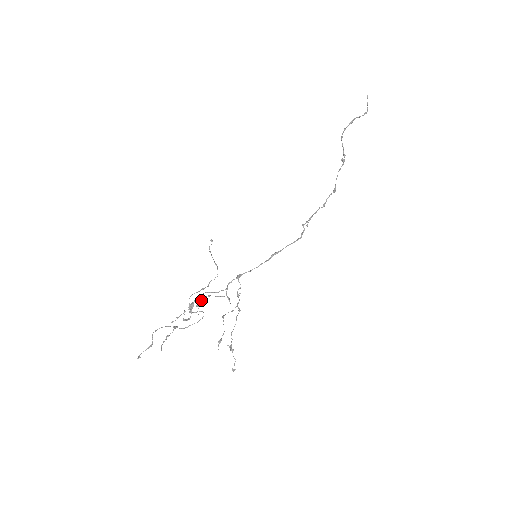
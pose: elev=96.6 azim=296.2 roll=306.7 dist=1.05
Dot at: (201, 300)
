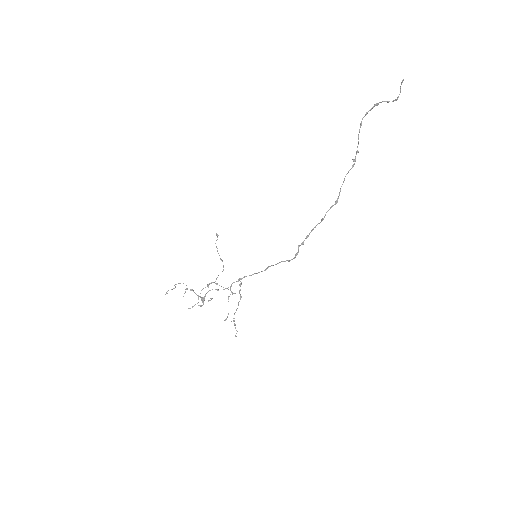
Dot at: occluded
